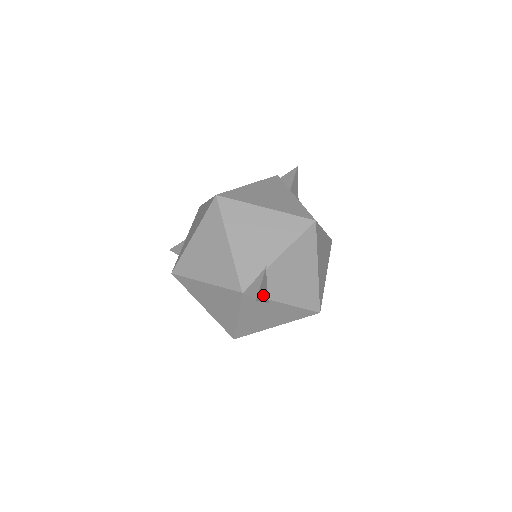
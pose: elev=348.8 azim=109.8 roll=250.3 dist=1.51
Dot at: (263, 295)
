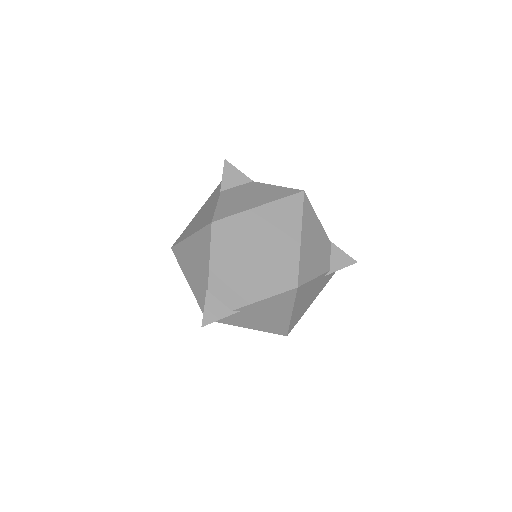
Dot at: (218, 313)
